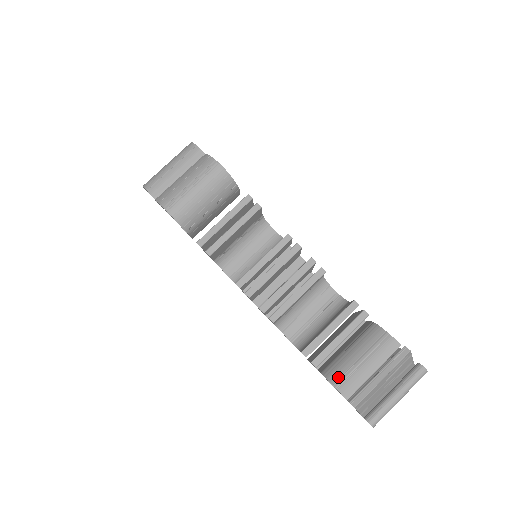
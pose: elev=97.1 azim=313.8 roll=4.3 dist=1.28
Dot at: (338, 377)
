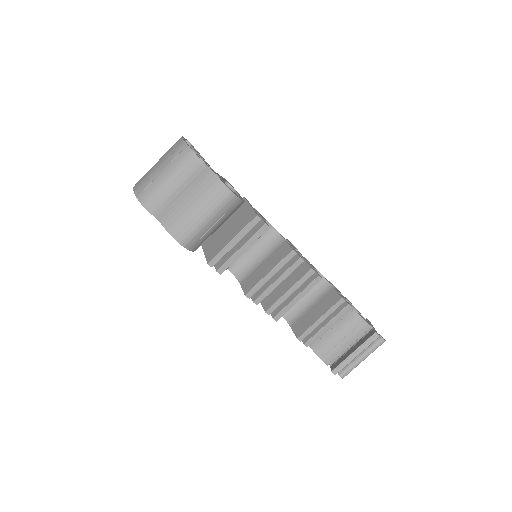
Dot at: (322, 351)
